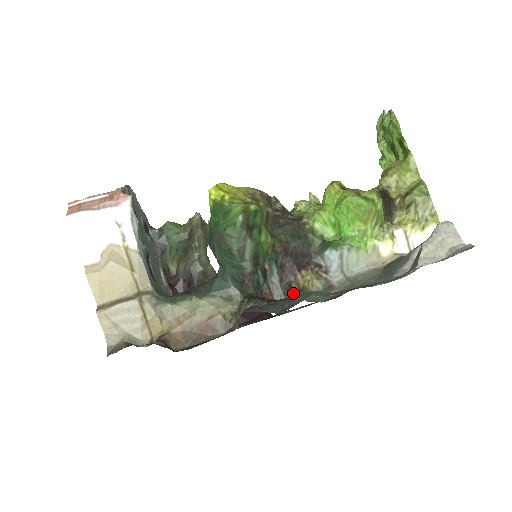
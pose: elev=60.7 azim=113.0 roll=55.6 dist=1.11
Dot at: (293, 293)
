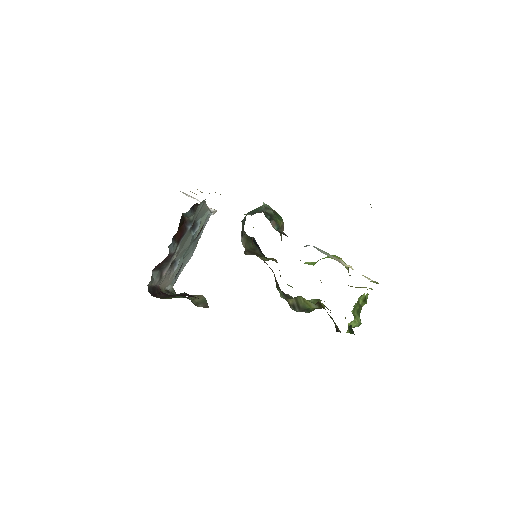
Dot at: occluded
